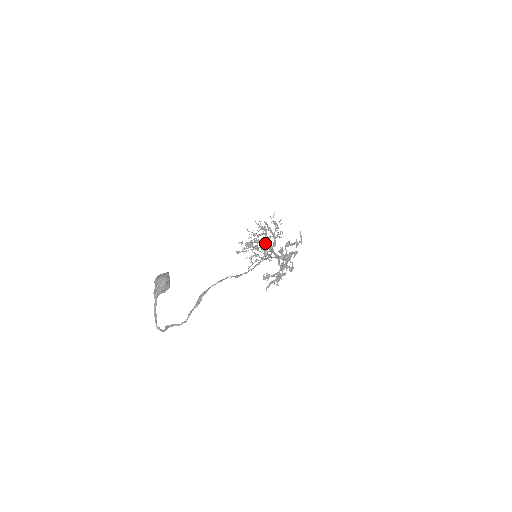
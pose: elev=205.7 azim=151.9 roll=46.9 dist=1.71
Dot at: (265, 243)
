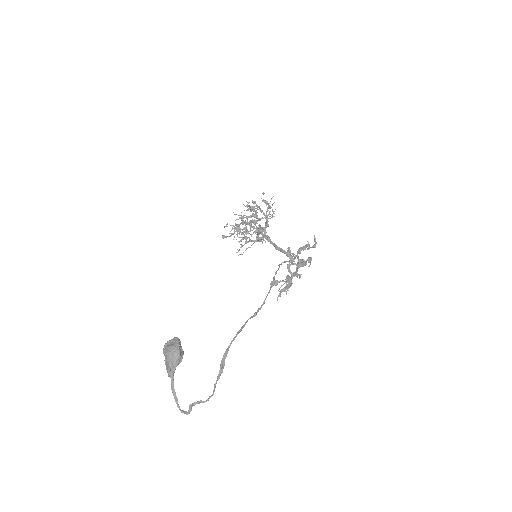
Dot at: (259, 230)
